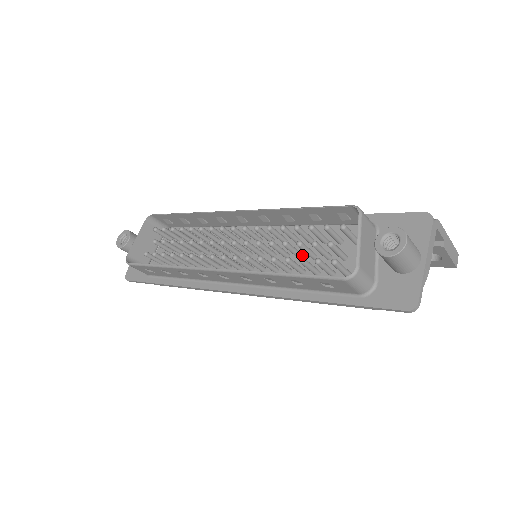
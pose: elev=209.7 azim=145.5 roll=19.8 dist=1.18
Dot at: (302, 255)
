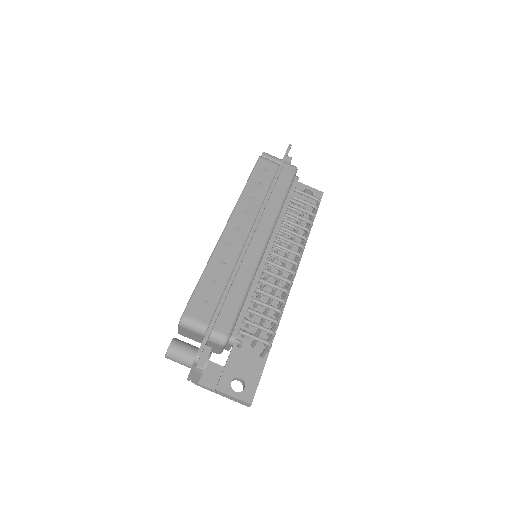
Dot at: occluded
